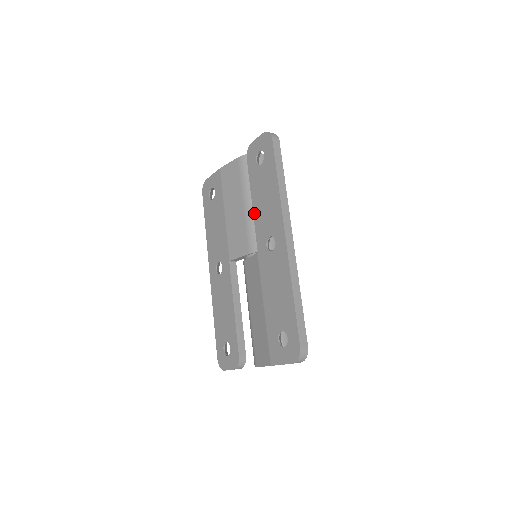
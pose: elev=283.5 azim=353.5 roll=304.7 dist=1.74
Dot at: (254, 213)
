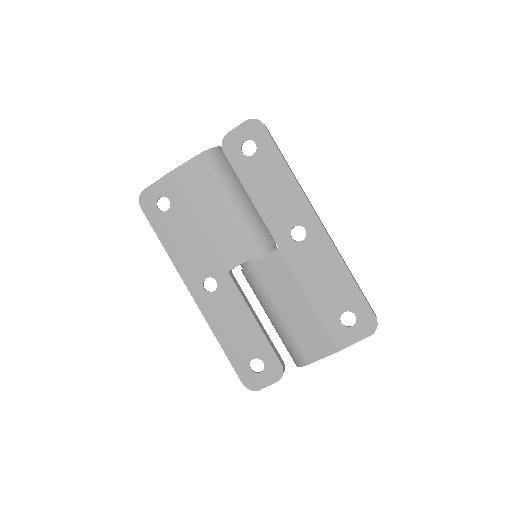
Dot at: (258, 208)
